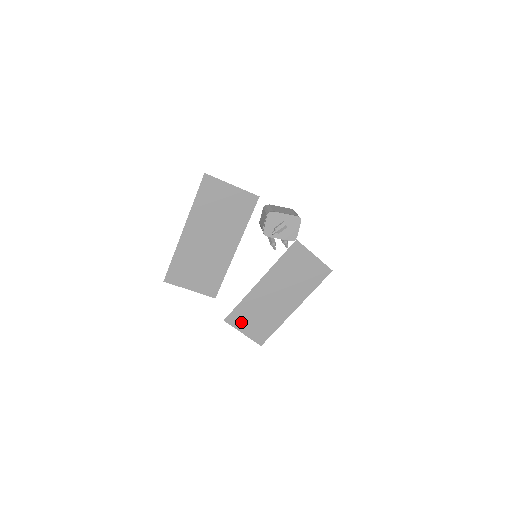
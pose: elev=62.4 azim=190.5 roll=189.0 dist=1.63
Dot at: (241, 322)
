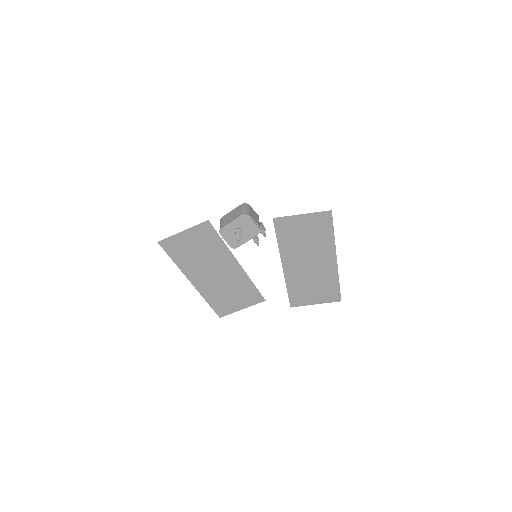
Dot at: (305, 299)
